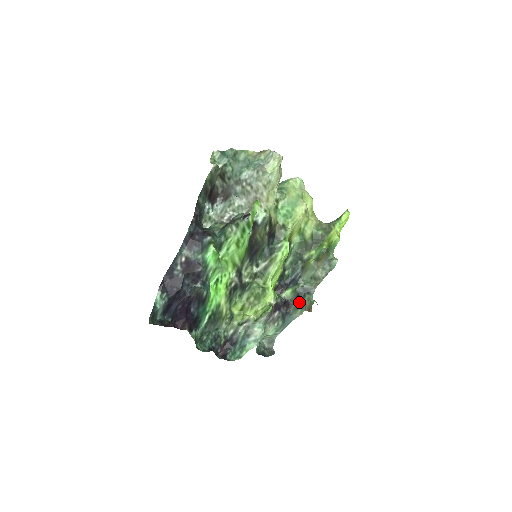
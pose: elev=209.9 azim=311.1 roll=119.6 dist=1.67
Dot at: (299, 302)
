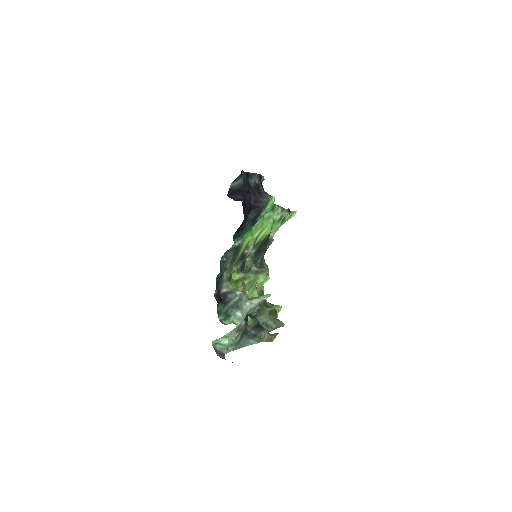
Dot at: (257, 332)
